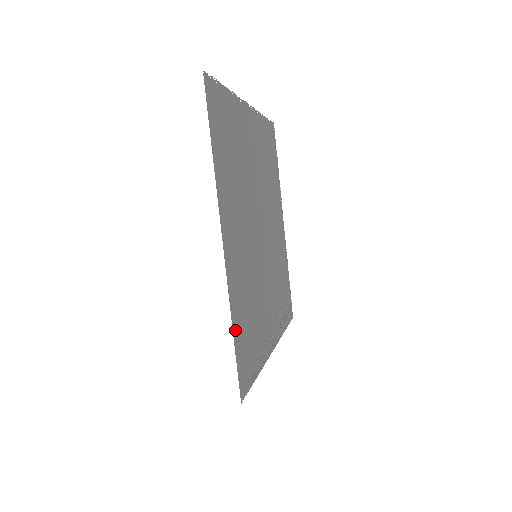
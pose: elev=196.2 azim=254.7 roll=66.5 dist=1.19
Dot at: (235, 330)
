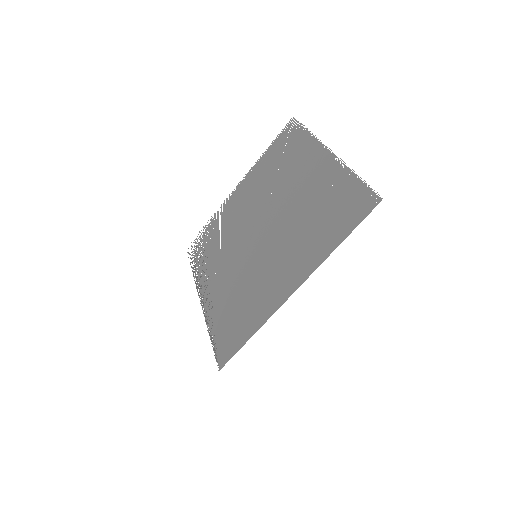
Dot at: (251, 333)
